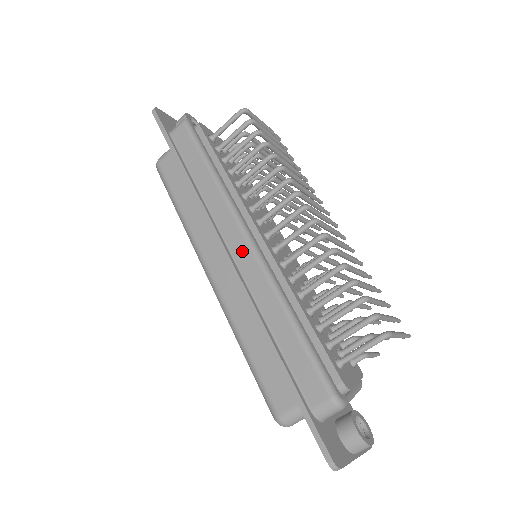
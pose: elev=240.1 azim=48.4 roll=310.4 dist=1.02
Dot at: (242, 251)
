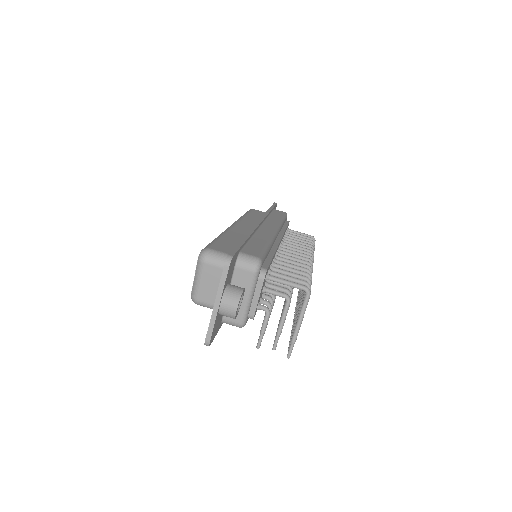
Dot at: (269, 228)
